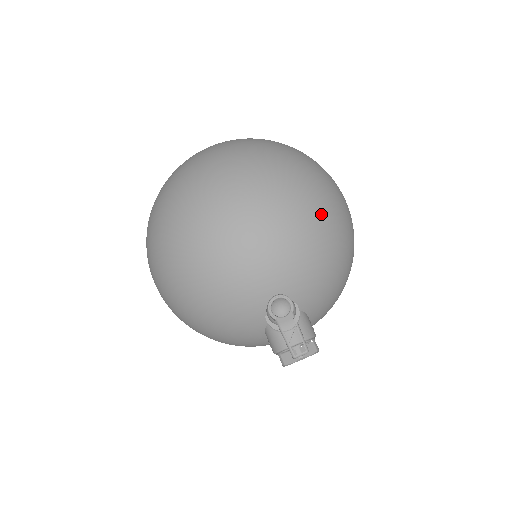
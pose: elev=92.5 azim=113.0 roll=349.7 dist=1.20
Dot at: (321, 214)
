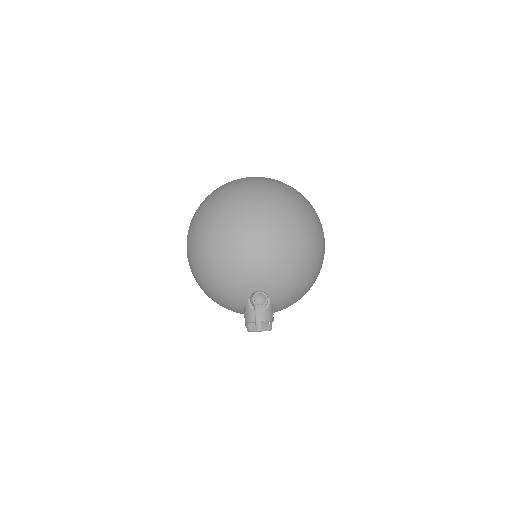
Dot at: (305, 253)
